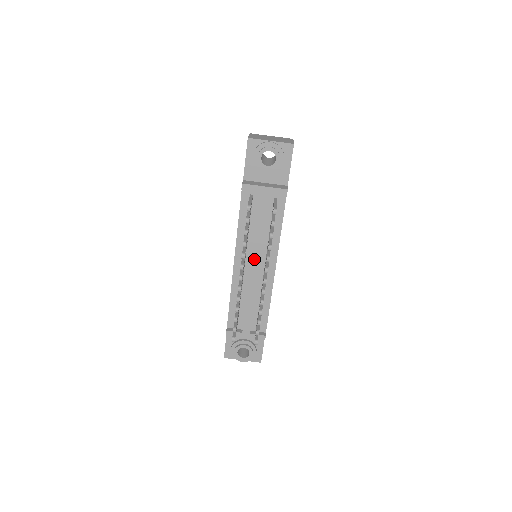
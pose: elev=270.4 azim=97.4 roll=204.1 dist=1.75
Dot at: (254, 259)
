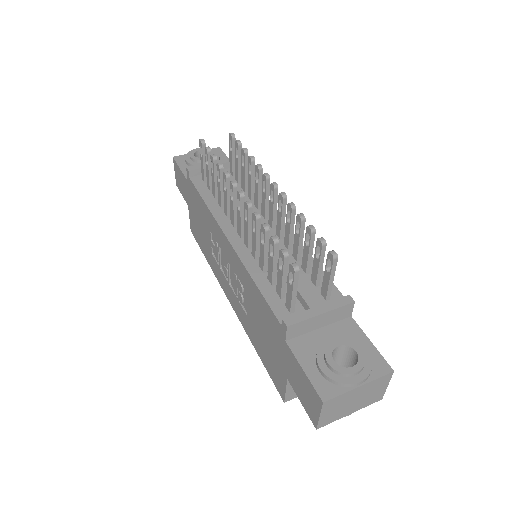
Dot at: occluded
